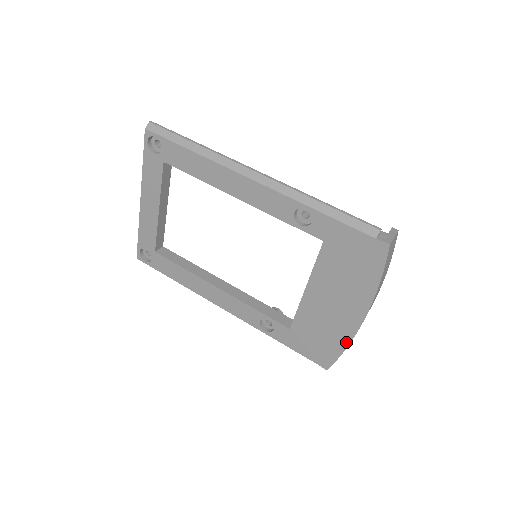
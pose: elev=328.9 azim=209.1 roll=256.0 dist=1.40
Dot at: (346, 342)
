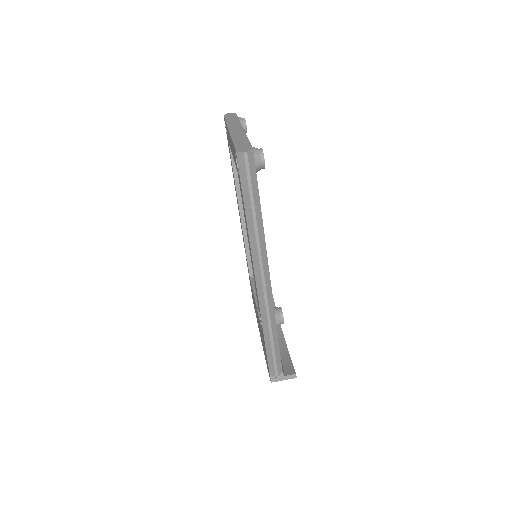
Dot at: (257, 322)
